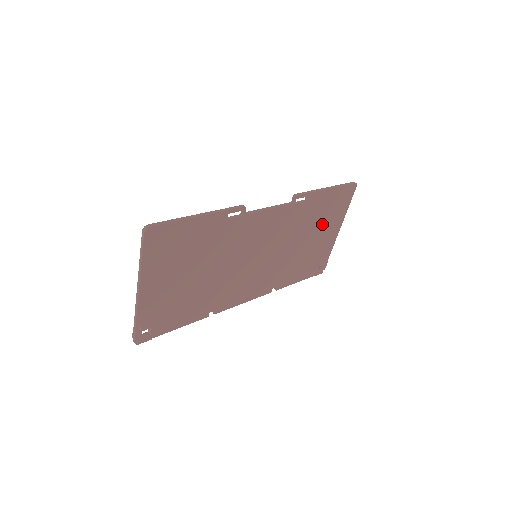
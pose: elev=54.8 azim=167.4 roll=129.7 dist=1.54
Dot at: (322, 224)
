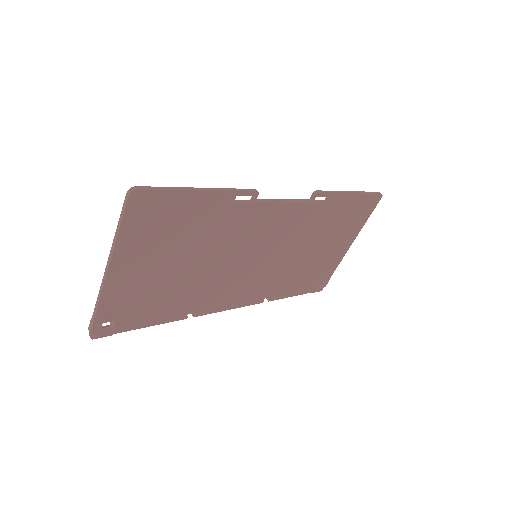
Dot at: (335, 234)
